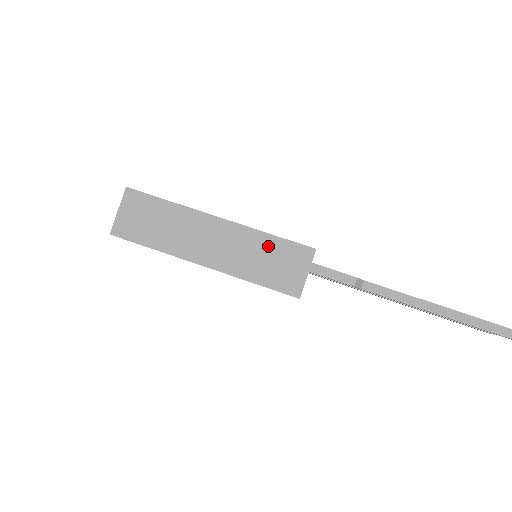
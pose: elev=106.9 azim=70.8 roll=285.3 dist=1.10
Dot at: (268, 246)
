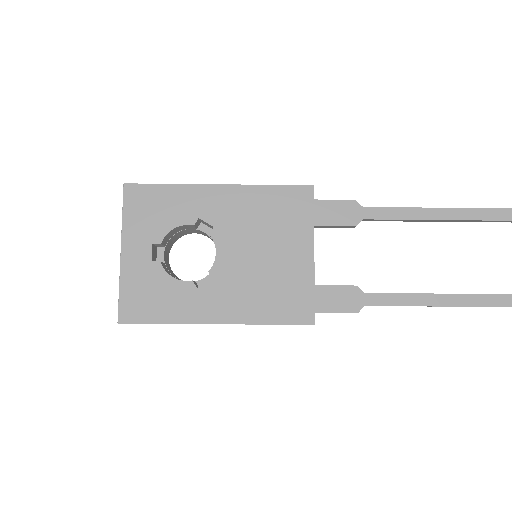
Dot at: occluded
